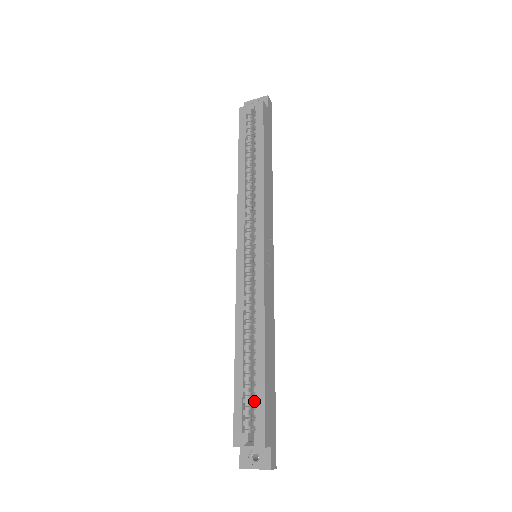
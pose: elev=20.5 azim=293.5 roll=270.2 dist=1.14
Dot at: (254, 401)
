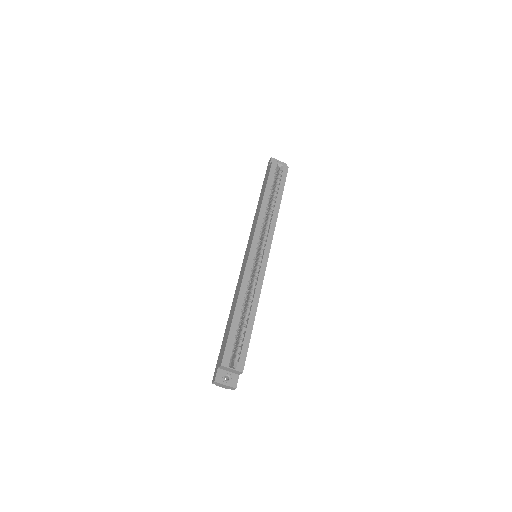
Dot at: (241, 343)
